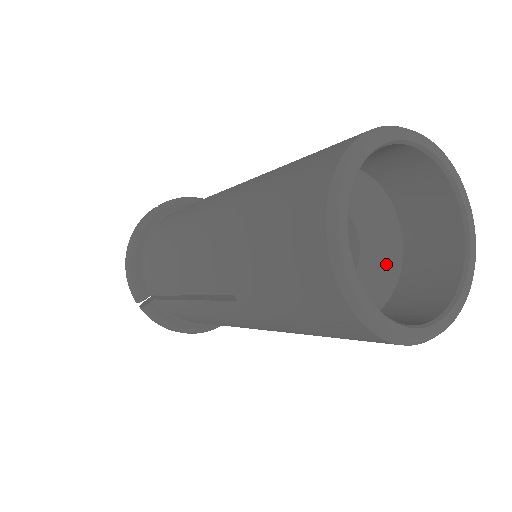
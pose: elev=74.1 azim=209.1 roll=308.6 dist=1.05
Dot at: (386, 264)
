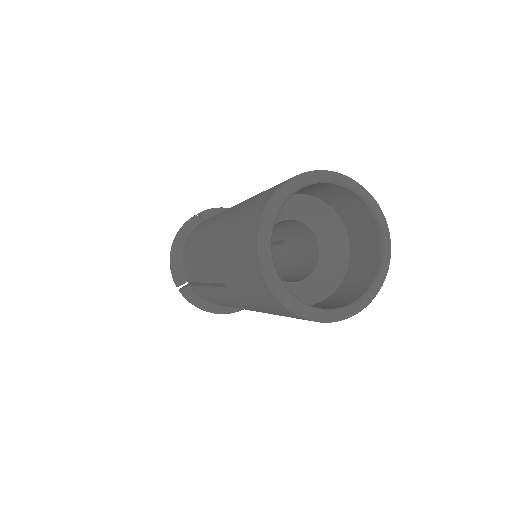
Dot at: (336, 266)
